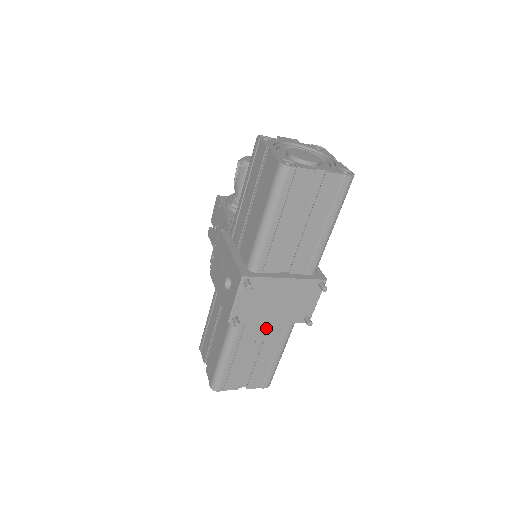
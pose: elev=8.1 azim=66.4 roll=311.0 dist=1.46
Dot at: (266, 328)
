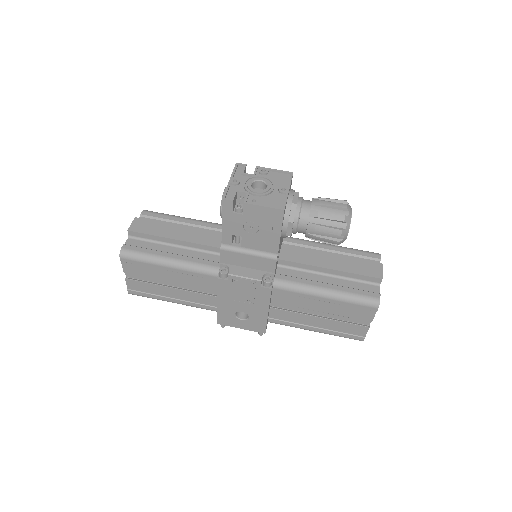
Dot at: occluded
